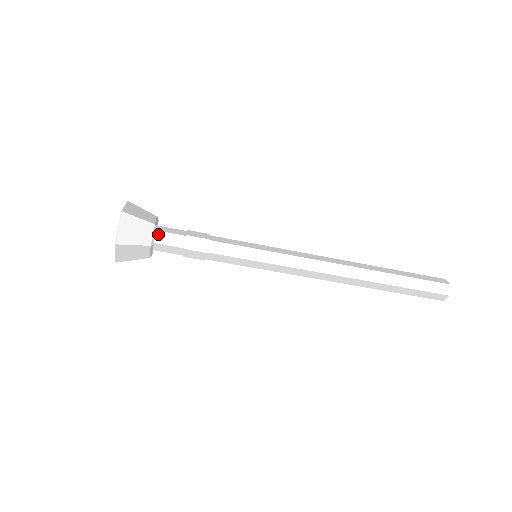
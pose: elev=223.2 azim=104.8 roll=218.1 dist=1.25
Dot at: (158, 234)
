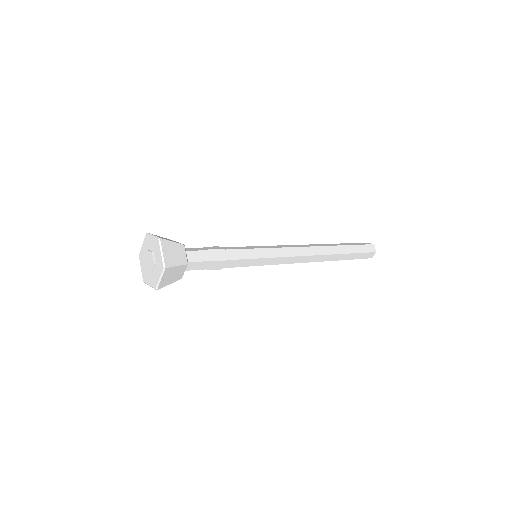
Dot at: occluded
